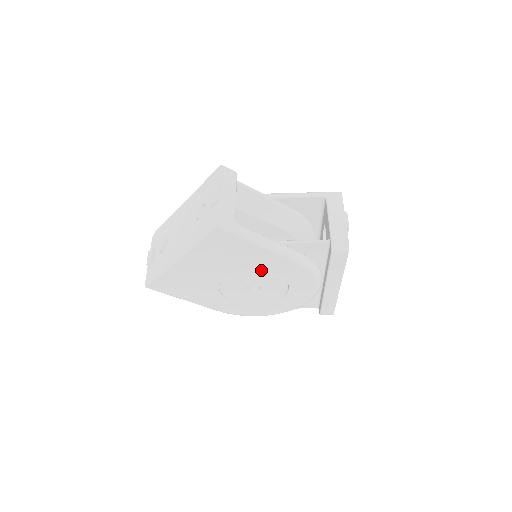
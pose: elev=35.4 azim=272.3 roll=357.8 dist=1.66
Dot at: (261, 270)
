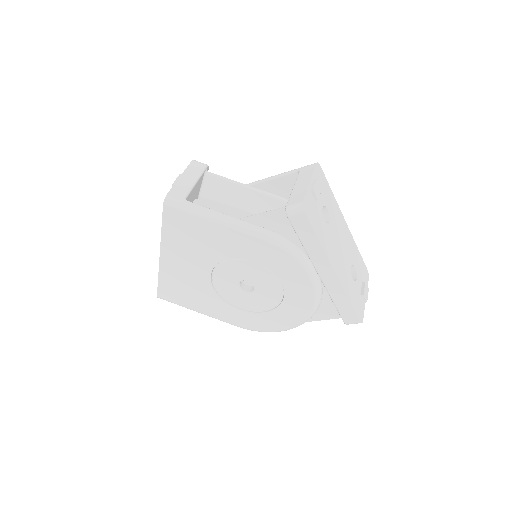
Dot at: (236, 257)
